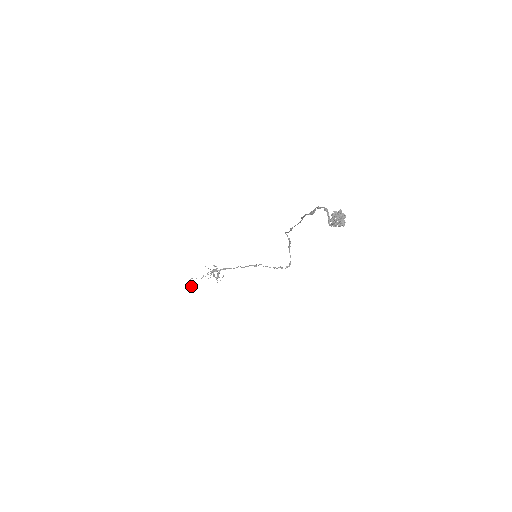
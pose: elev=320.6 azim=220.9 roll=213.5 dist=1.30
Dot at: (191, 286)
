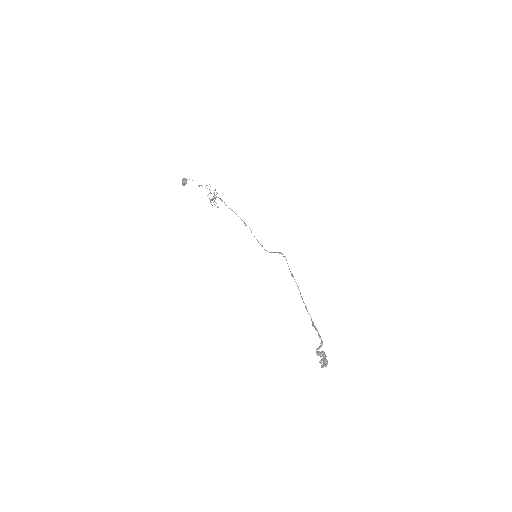
Dot at: (186, 183)
